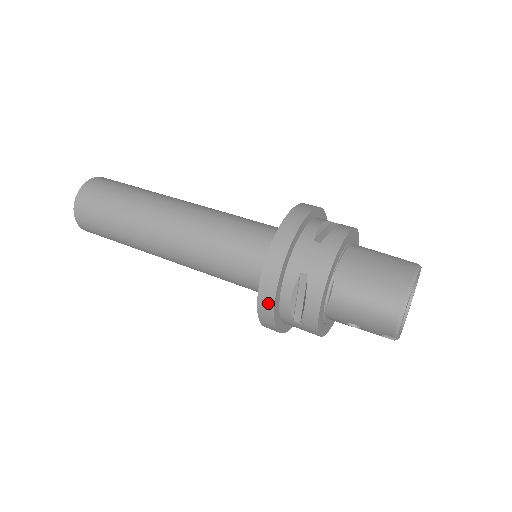
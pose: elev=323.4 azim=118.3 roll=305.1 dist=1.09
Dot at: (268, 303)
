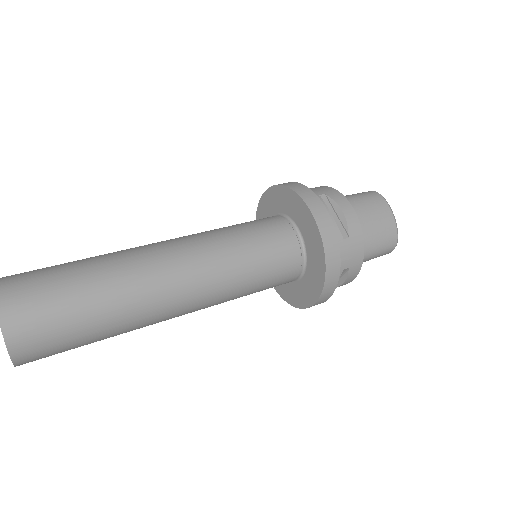
Dot at: occluded
